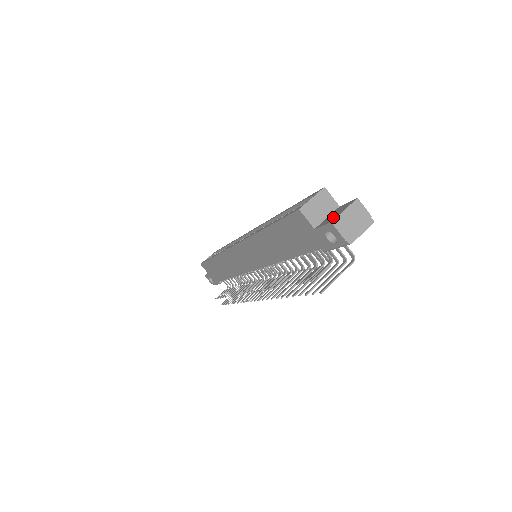
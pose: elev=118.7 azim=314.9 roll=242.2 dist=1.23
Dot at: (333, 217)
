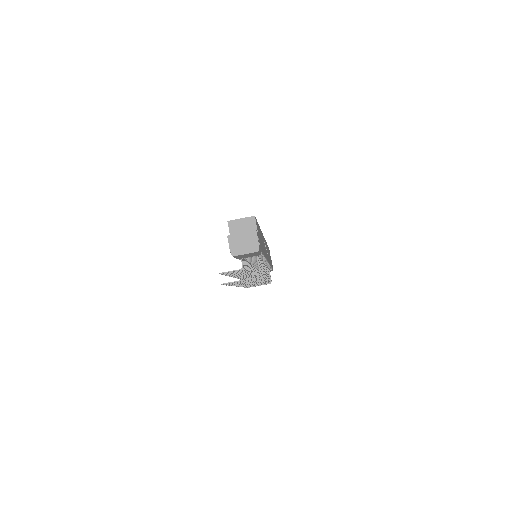
Dot at: (236, 235)
